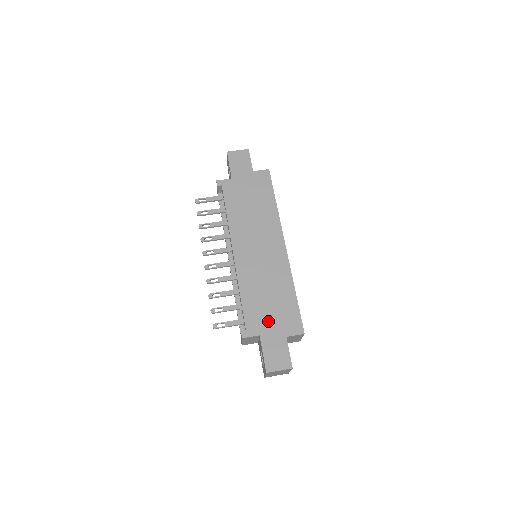
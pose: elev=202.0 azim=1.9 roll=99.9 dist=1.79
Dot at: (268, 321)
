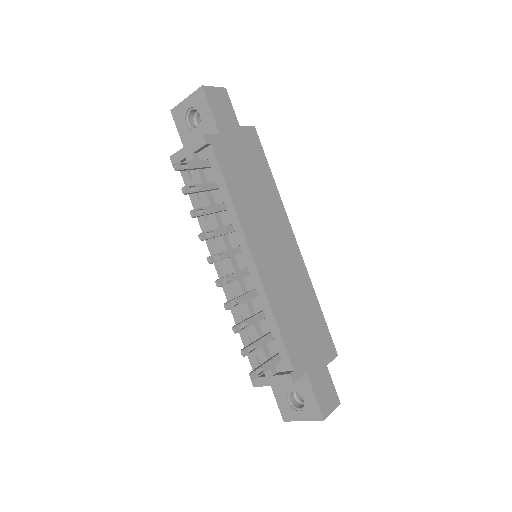
Dot at: (309, 350)
